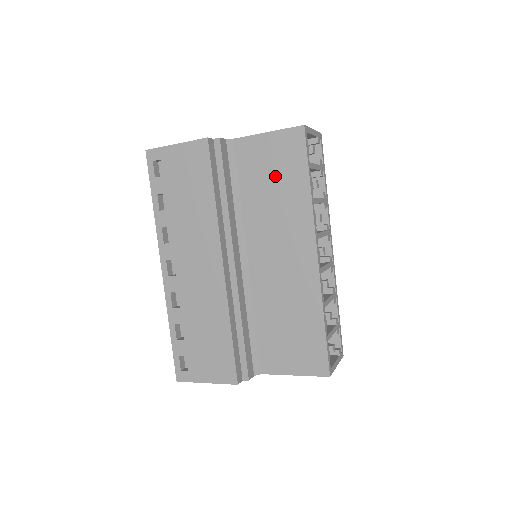
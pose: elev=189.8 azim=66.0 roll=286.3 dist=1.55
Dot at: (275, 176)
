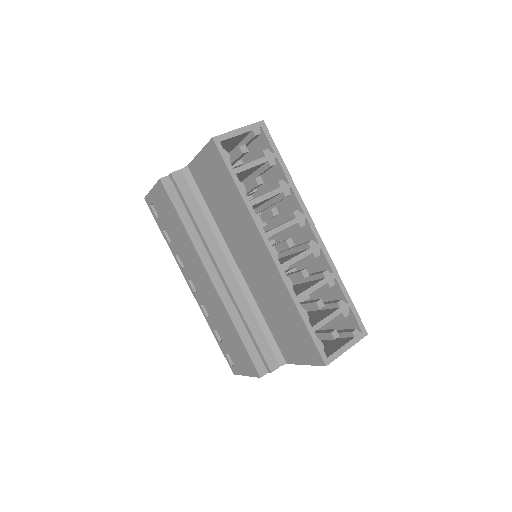
Dot at: (219, 190)
